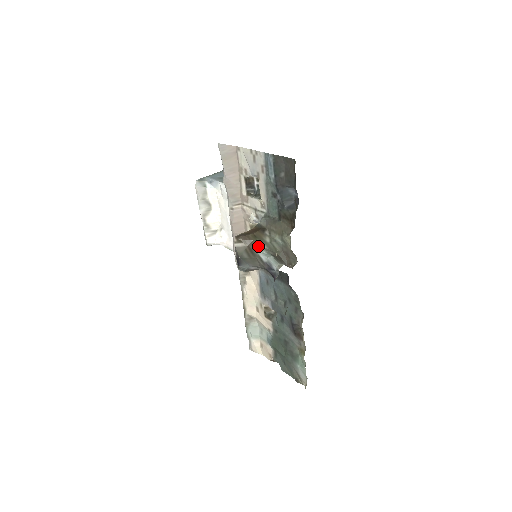
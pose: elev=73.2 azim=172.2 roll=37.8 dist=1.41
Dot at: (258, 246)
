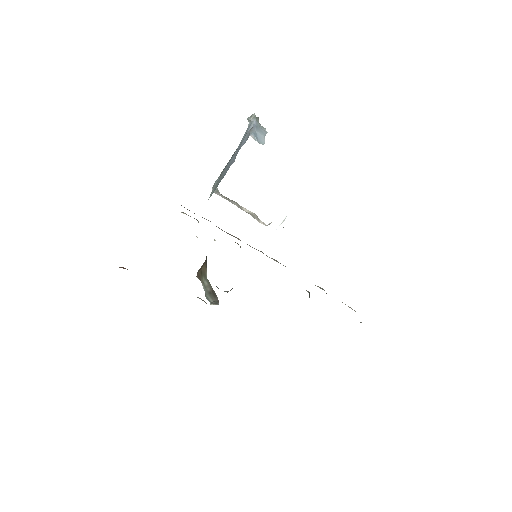
Dot at: (203, 283)
